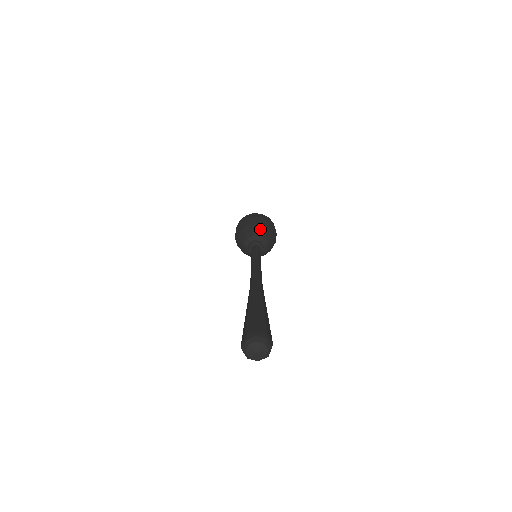
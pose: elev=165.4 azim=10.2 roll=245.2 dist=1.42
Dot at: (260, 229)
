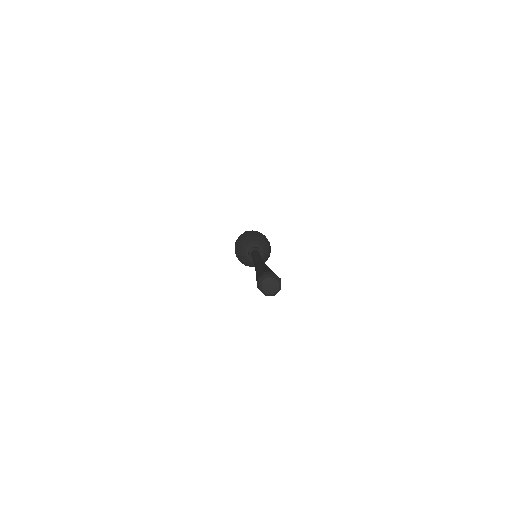
Dot at: (263, 242)
